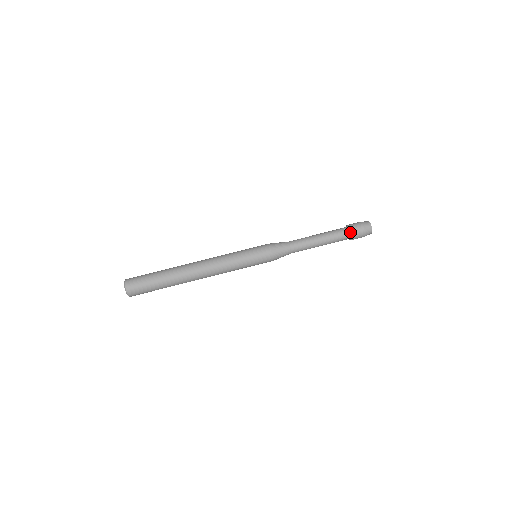
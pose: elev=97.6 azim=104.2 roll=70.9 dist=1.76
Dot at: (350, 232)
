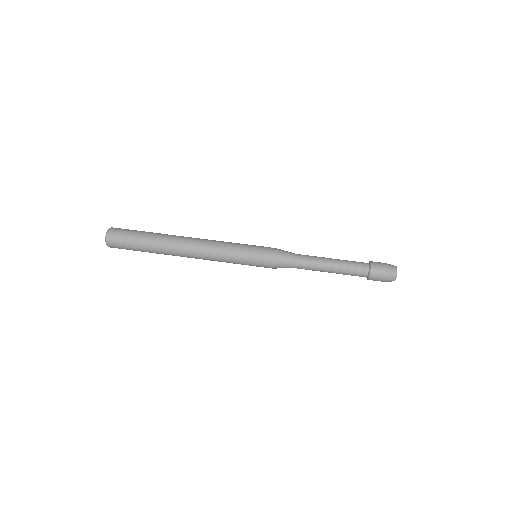
Dot at: (369, 273)
